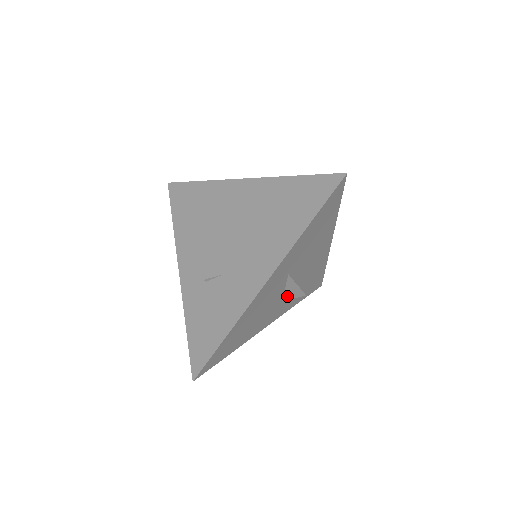
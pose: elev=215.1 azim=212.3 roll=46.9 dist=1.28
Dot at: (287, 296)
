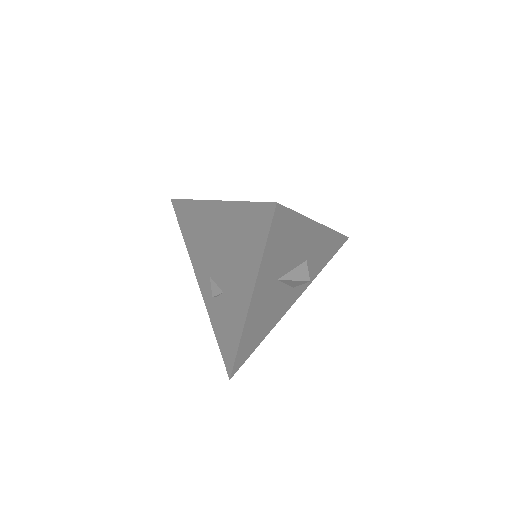
Dot at: (294, 285)
